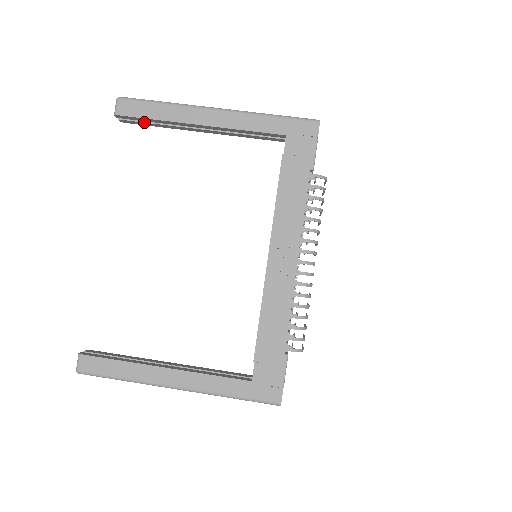
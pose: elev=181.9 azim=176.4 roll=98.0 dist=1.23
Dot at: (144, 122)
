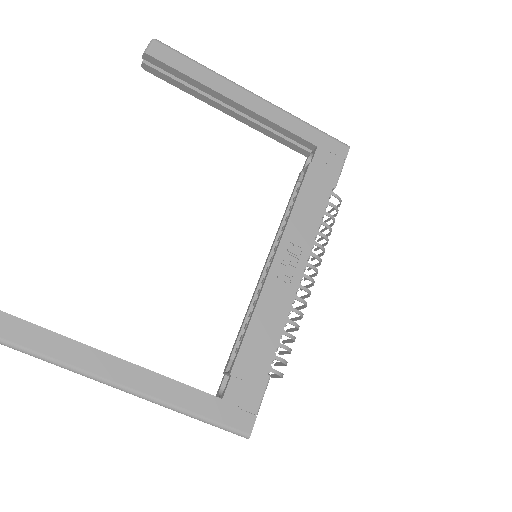
Dot at: (171, 77)
